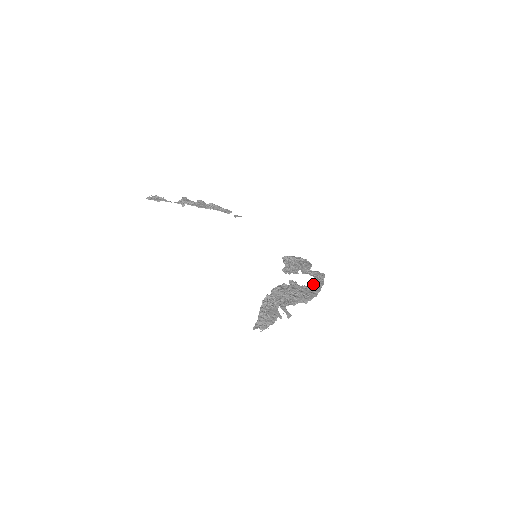
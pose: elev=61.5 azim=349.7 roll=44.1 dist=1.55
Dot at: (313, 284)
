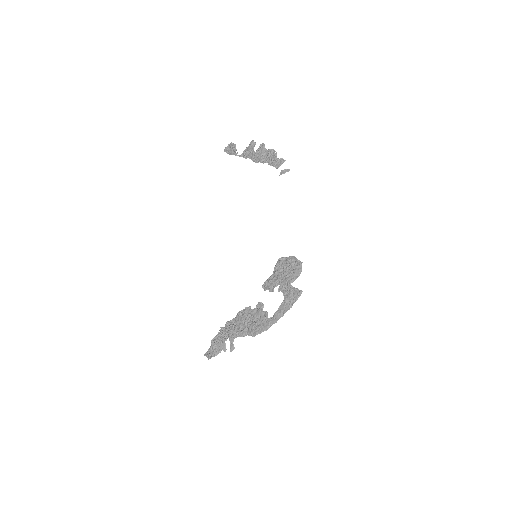
Dot at: (278, 309)
